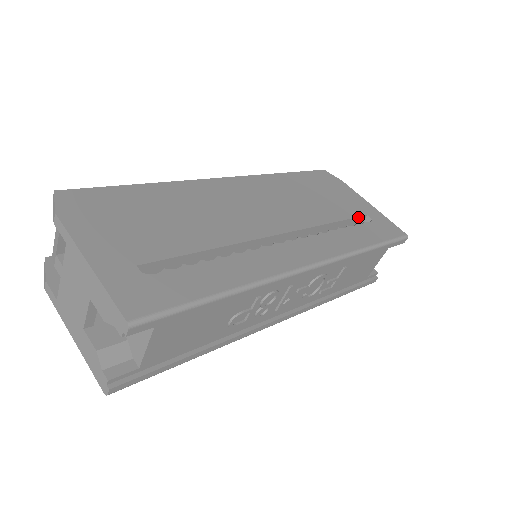
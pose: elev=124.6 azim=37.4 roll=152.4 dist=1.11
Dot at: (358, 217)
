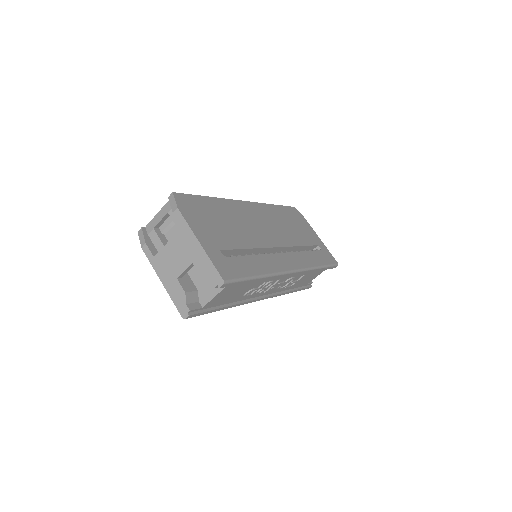
Dot at: (314, 245)
